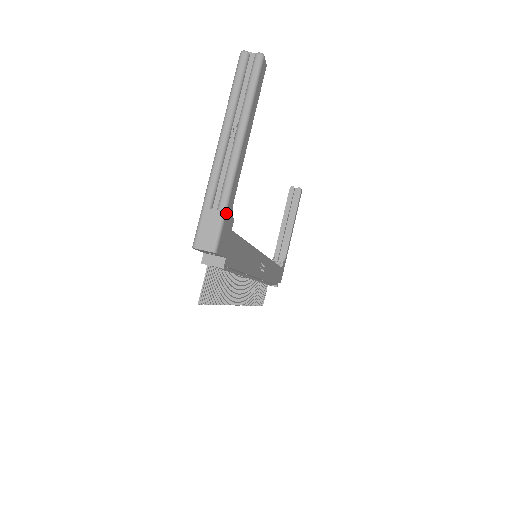
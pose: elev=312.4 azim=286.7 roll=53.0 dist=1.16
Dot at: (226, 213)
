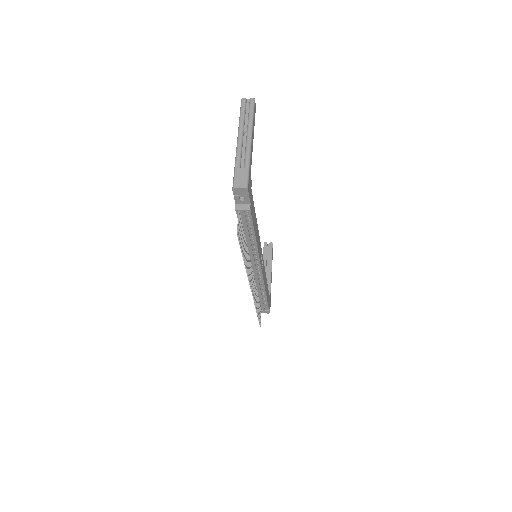
Dot at: (249, 170)
